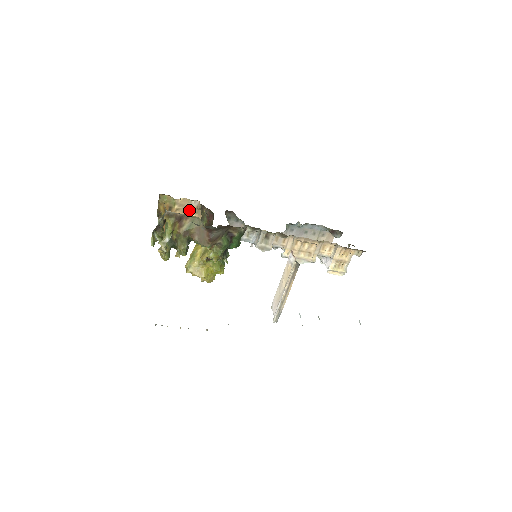
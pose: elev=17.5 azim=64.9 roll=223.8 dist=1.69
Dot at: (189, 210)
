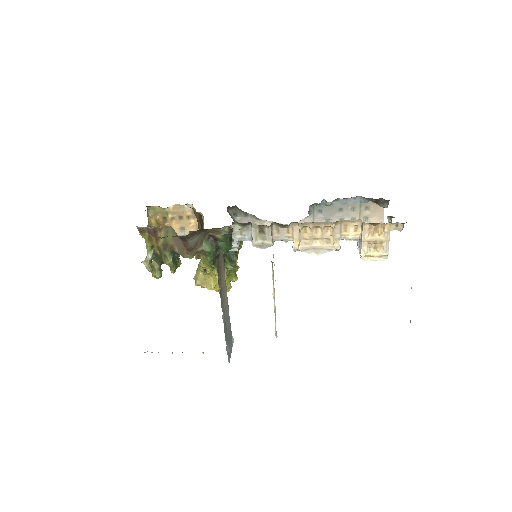
Dot at: (185, 216)
